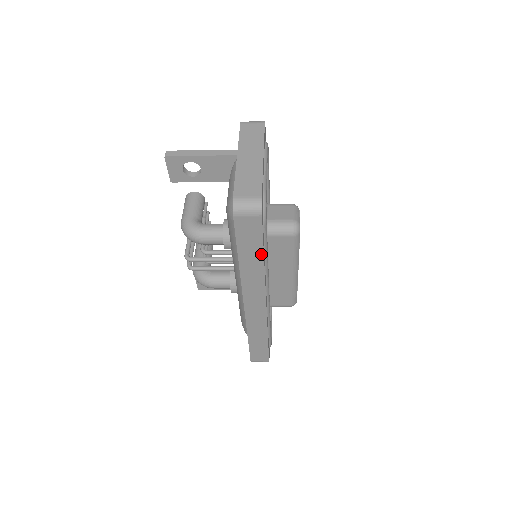
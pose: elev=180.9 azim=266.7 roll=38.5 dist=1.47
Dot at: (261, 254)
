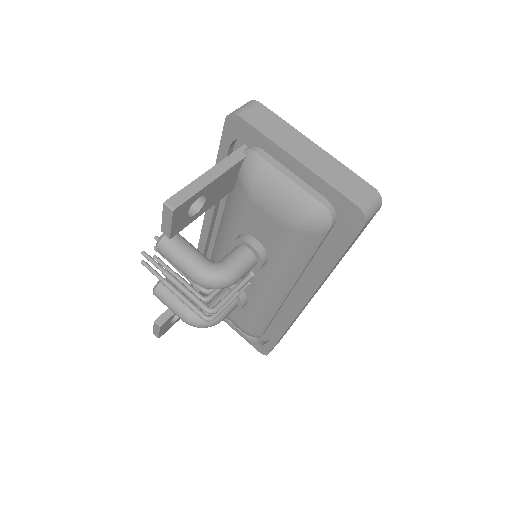
Dot at: occluded
